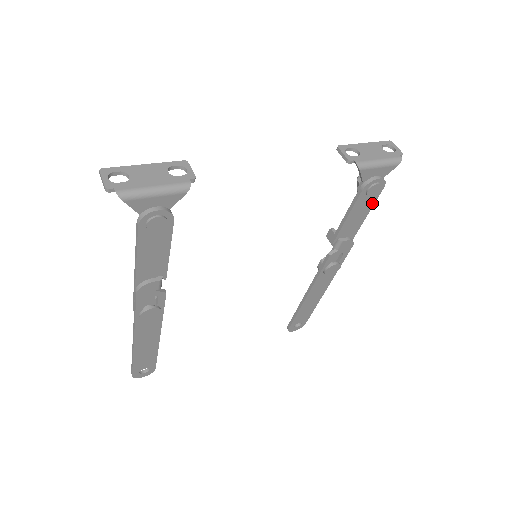
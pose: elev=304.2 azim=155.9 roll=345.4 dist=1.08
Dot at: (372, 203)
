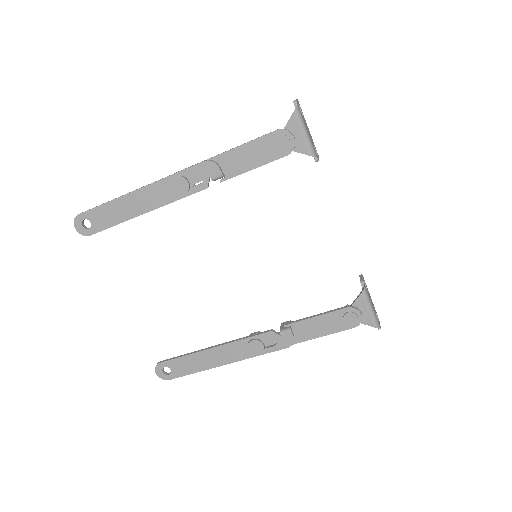
Dot at: (336, 330)
